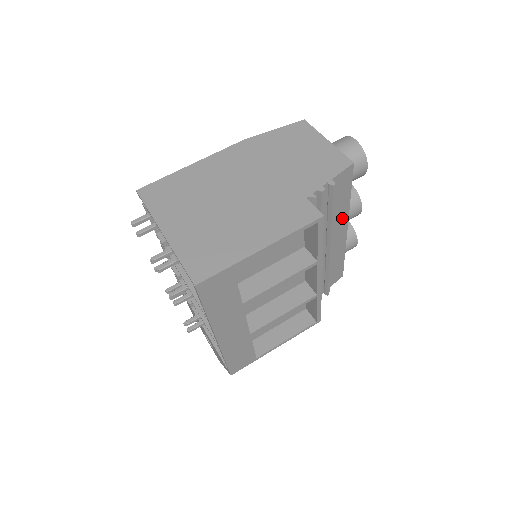
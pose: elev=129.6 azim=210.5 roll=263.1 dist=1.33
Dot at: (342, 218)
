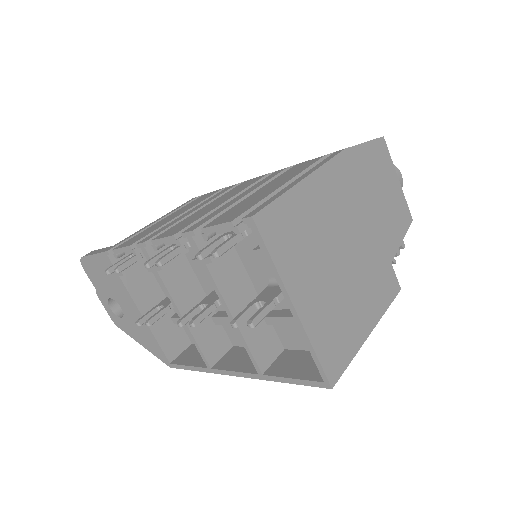
Dot at: occluded
